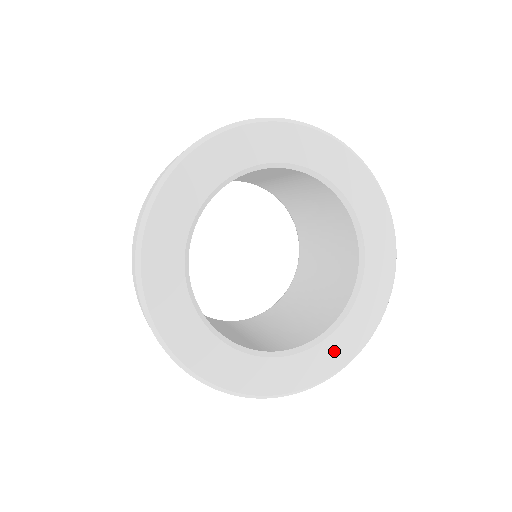
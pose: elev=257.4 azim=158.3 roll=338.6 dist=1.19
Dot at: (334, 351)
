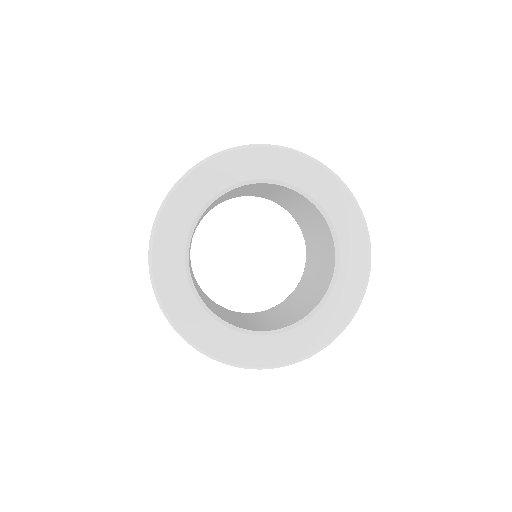
Dot at: (352, 269)
